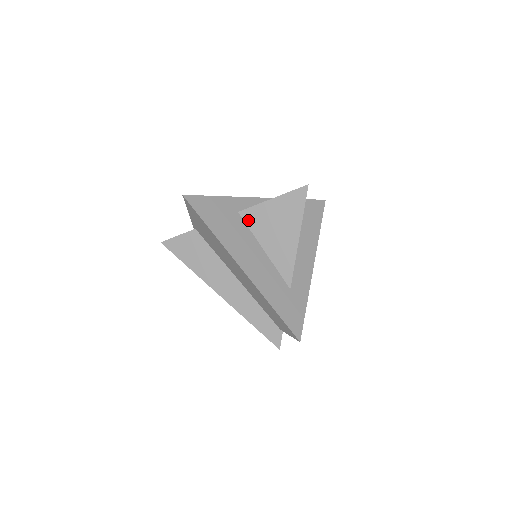
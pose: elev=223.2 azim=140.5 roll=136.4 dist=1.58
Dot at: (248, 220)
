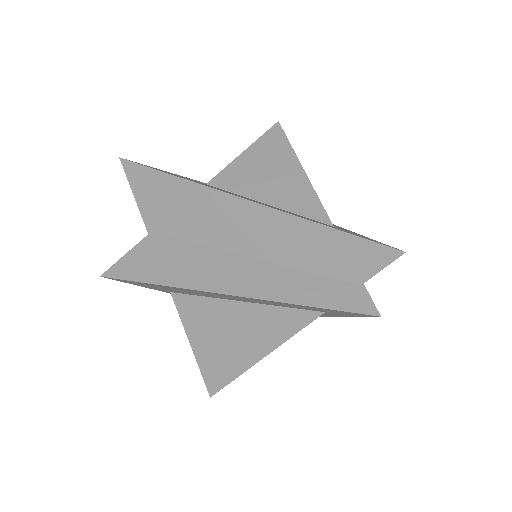
Dot at: (224, 185)
